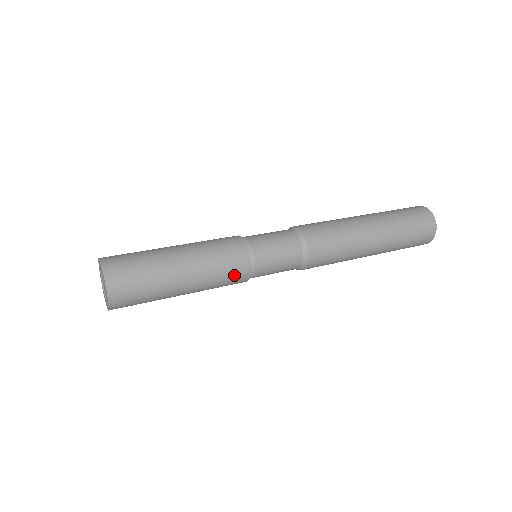
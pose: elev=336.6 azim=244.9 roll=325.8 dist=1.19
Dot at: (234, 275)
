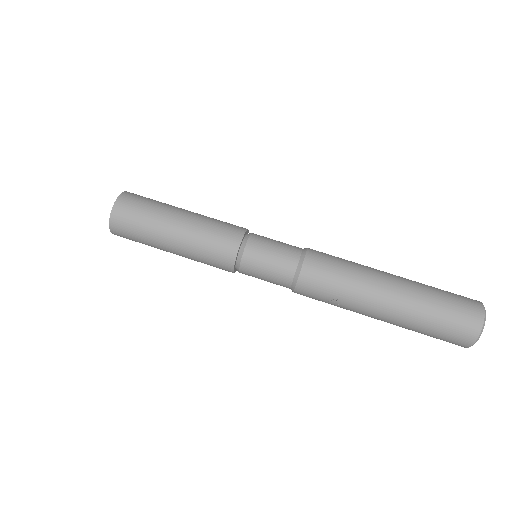
Dot at: occluded
